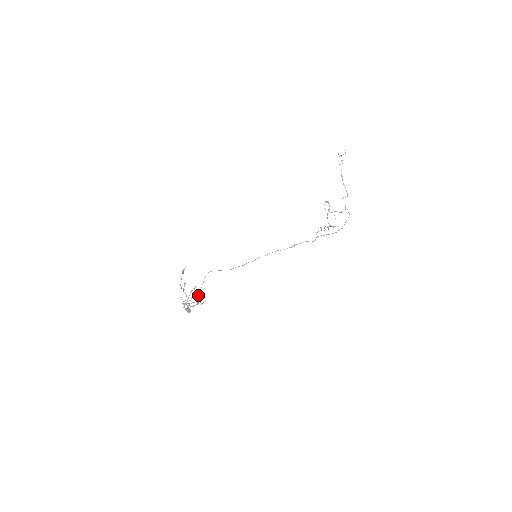
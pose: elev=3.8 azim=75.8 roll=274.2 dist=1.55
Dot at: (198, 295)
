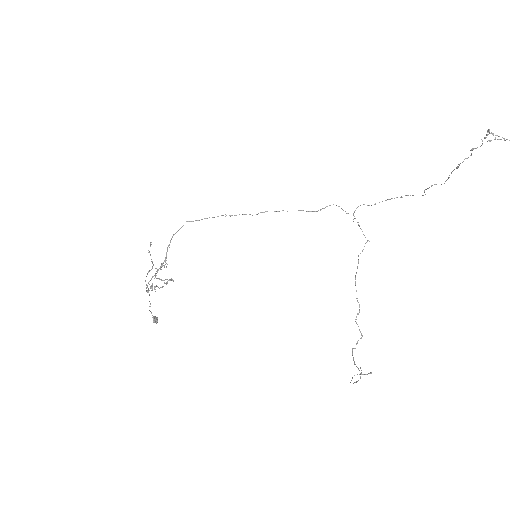
Dot at: (168, 246)
